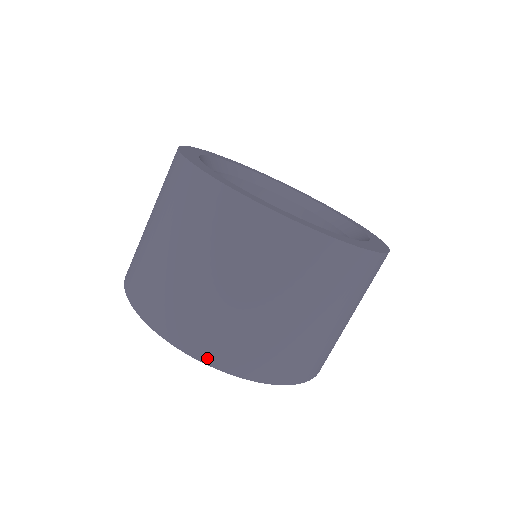
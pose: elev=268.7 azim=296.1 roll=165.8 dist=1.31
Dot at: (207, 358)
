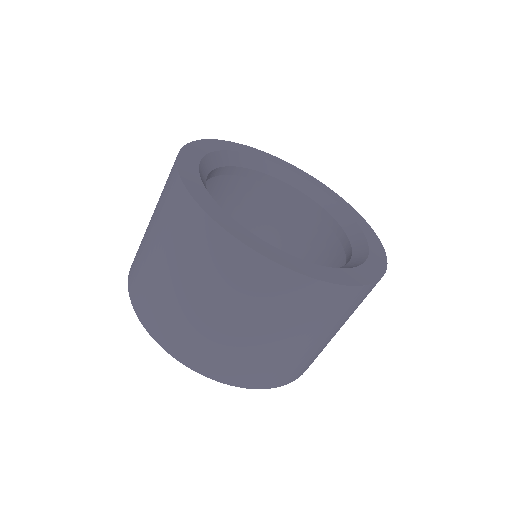
Dot at: (169, 348)
